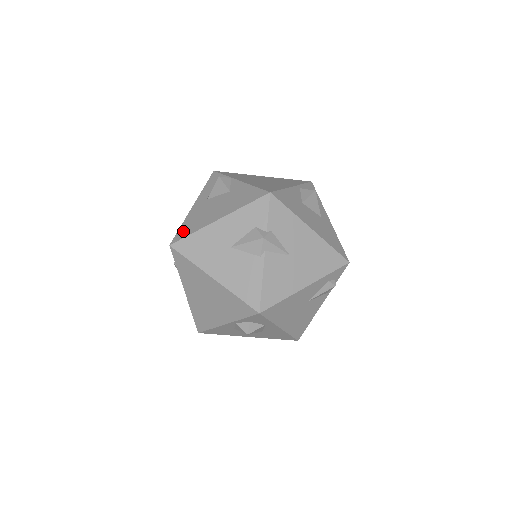
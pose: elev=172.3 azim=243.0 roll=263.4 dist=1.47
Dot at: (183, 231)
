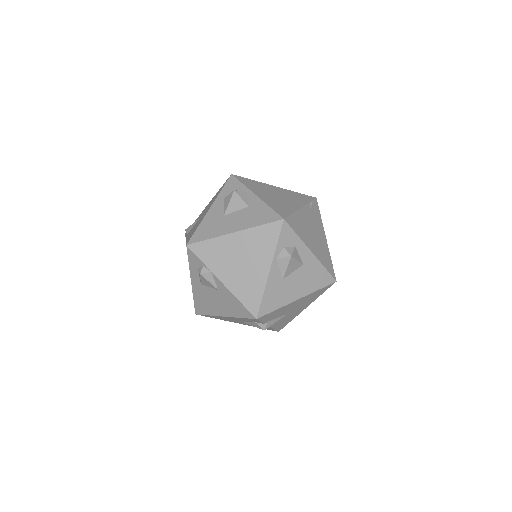
Dot at: (199, 308)
